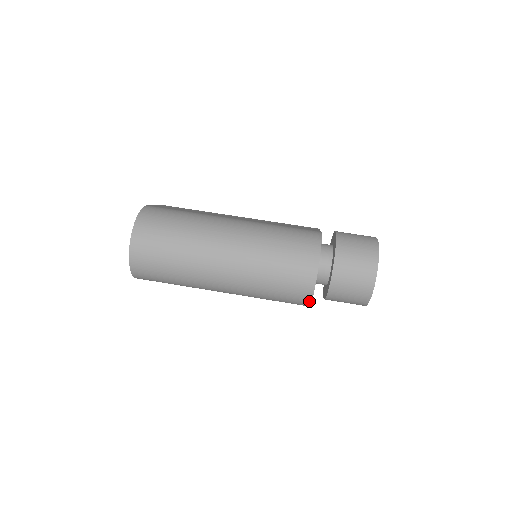
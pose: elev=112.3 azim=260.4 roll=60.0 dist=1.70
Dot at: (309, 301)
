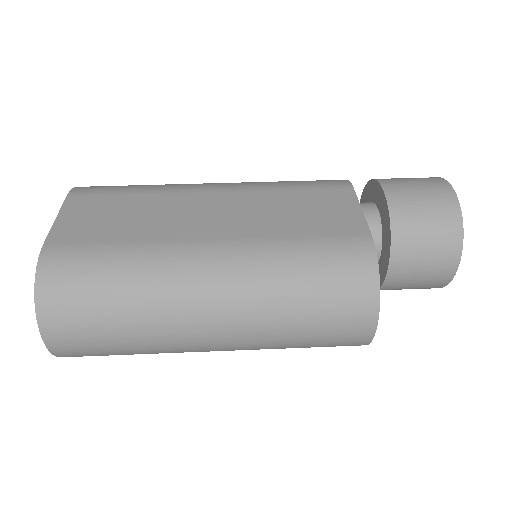
Dot at: occluded
